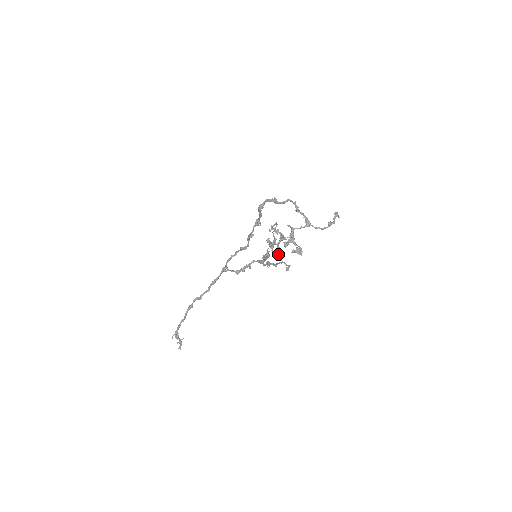
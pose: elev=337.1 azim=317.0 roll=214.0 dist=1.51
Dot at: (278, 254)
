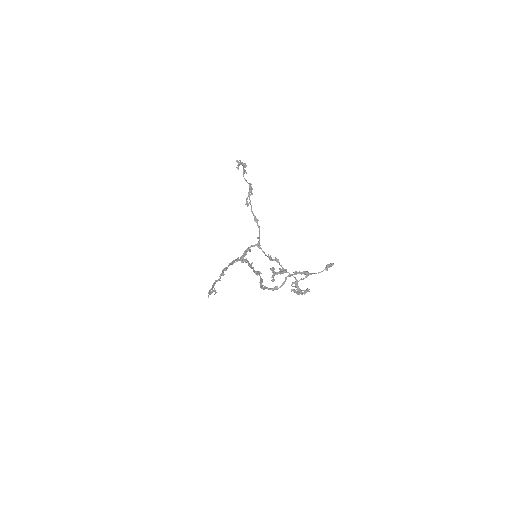
Dot at: occluded
